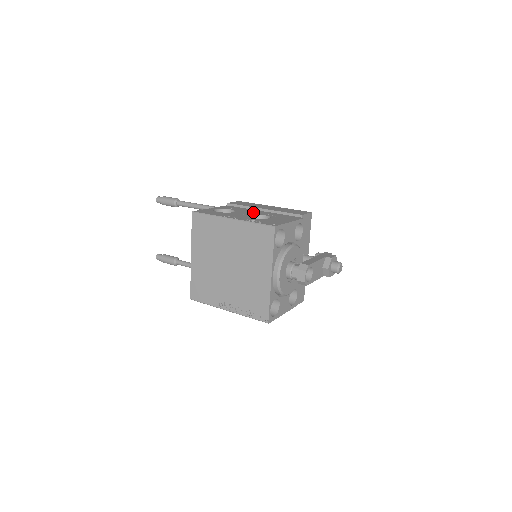
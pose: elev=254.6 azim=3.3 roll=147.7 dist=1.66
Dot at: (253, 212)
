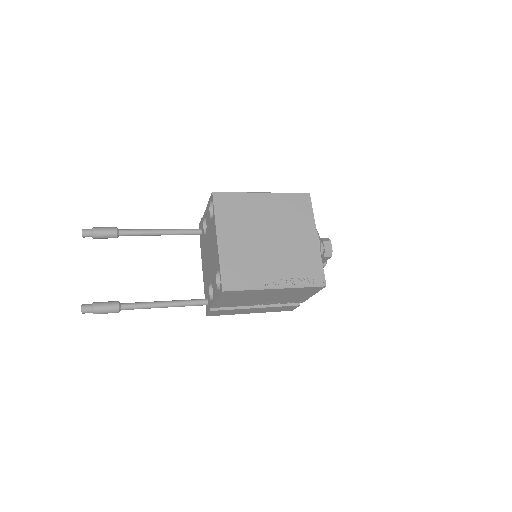
Dot at: occluded
